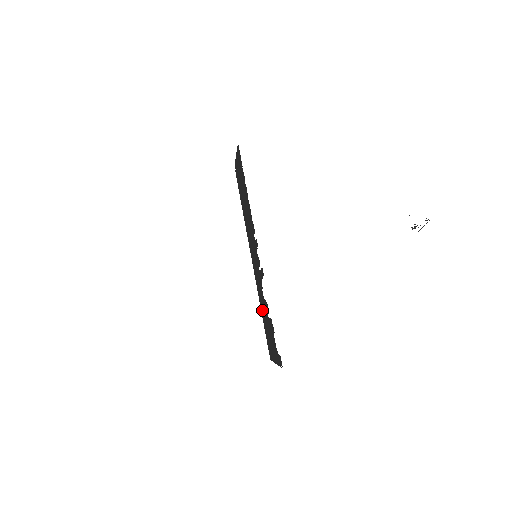
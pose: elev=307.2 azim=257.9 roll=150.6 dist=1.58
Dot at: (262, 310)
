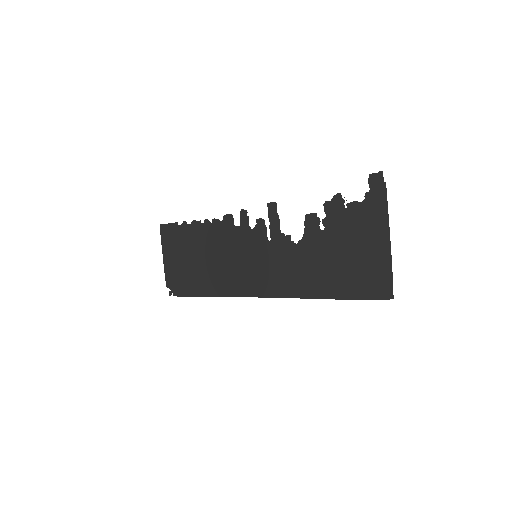
Dot at: (319, 282)
